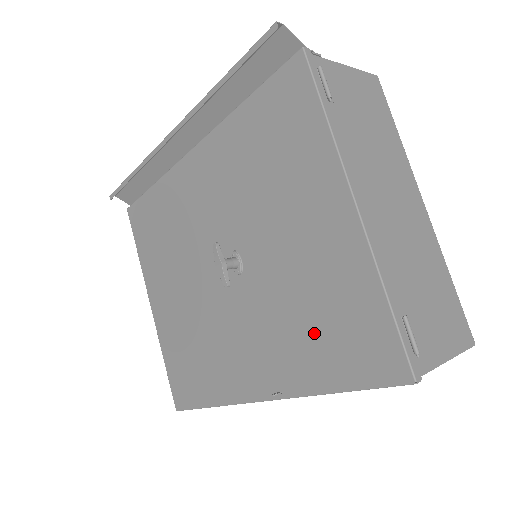
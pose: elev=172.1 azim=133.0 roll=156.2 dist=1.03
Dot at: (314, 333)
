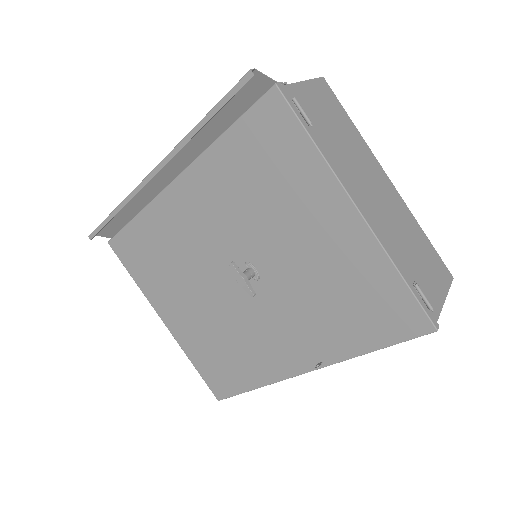
Dot at: (342, 313)
